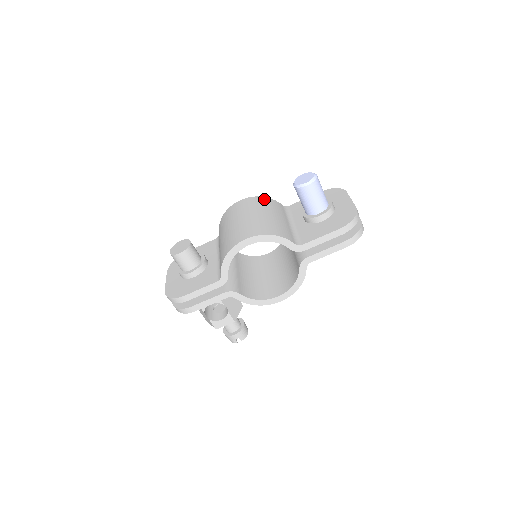
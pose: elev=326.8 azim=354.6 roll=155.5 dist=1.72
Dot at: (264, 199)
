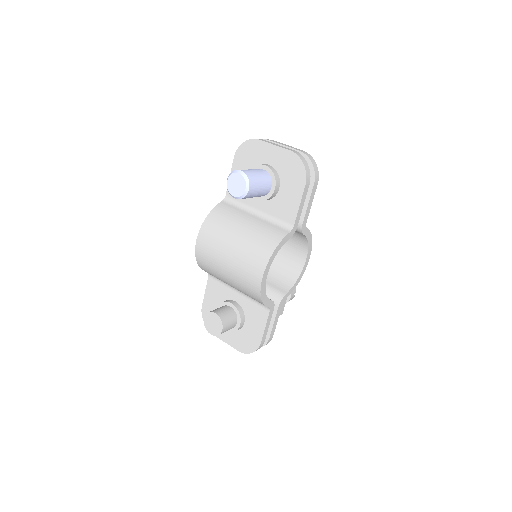
Dot at: (211, 220)
